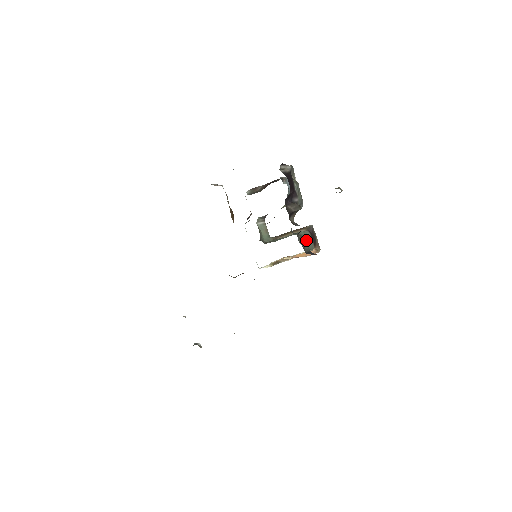
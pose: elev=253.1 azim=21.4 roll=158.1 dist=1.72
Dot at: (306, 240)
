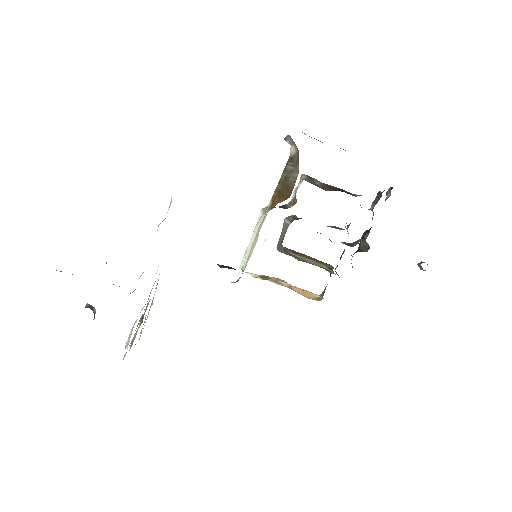
Dot at: occluded
